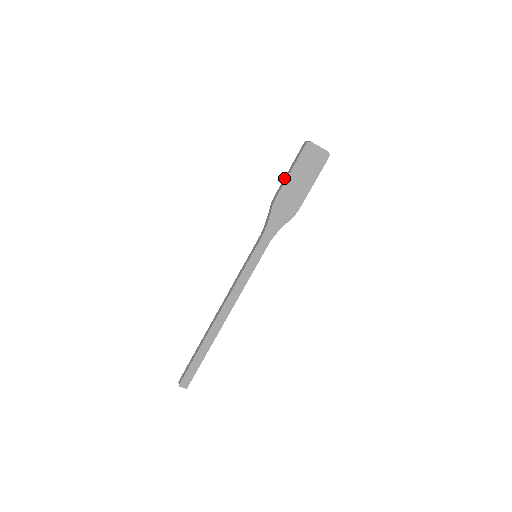
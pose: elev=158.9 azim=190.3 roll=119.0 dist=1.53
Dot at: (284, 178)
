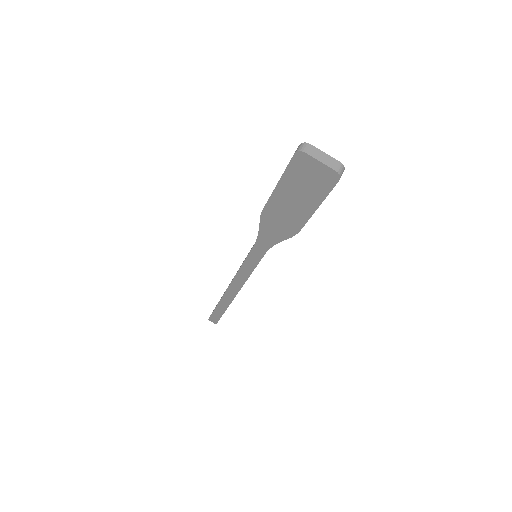
Dot at: occluded
